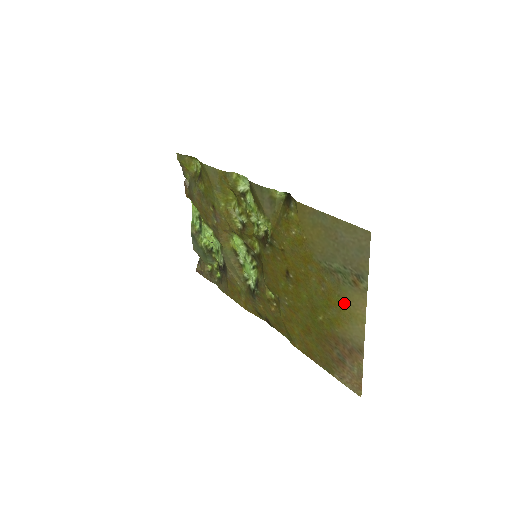
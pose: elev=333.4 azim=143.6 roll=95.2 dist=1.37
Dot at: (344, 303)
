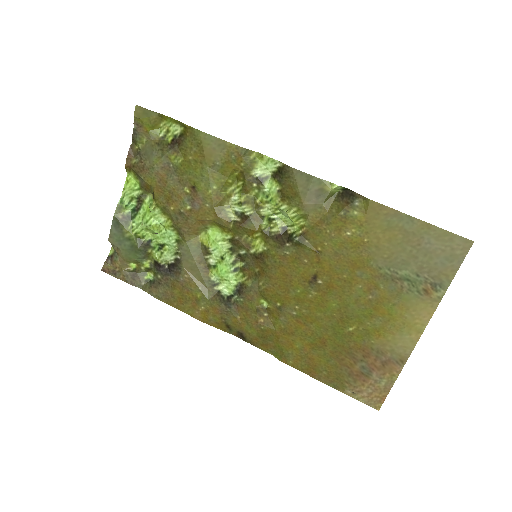
Dot at: (399, 312)
